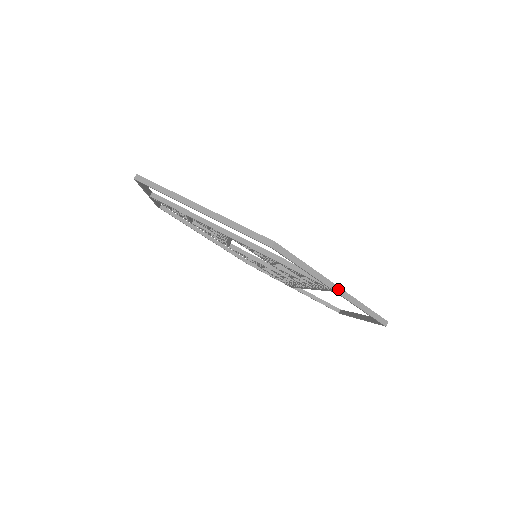
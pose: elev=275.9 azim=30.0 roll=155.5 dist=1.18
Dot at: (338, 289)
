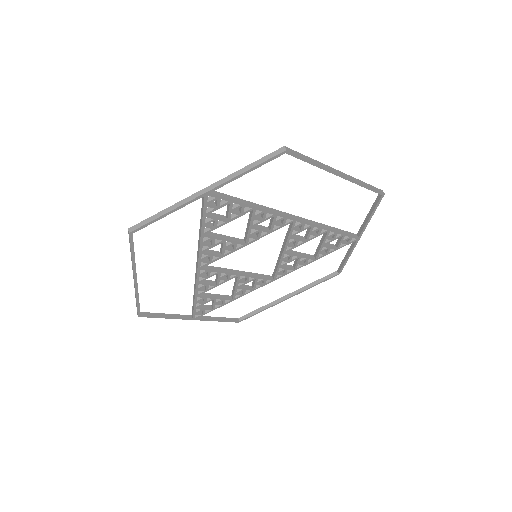
Dot at: (207, 189)
